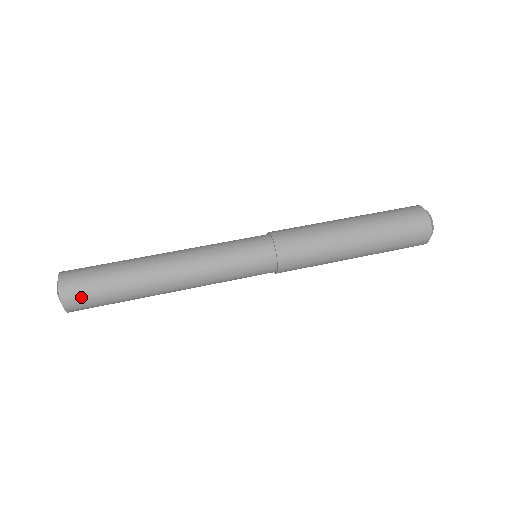
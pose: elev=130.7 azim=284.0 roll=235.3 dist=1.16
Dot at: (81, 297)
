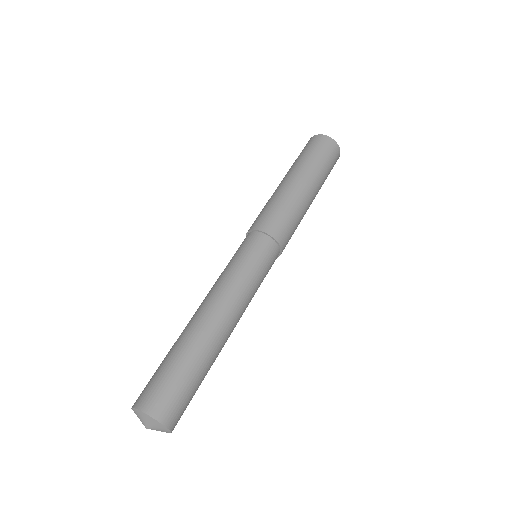
Dot at: occluded
